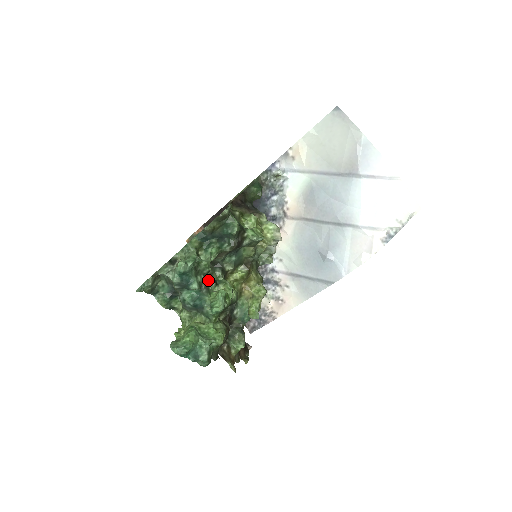
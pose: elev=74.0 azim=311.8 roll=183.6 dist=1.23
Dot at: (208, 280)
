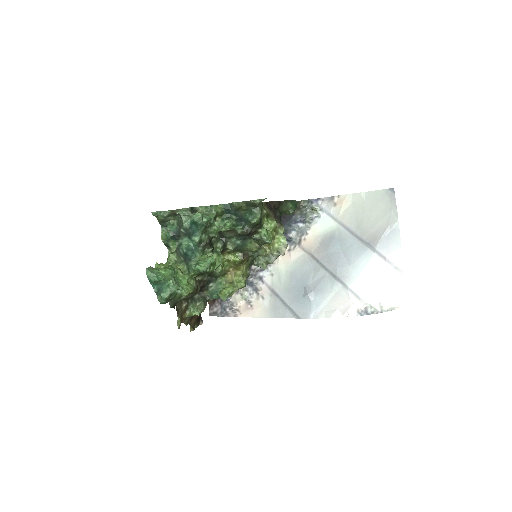
Dot at: (209, 243)
